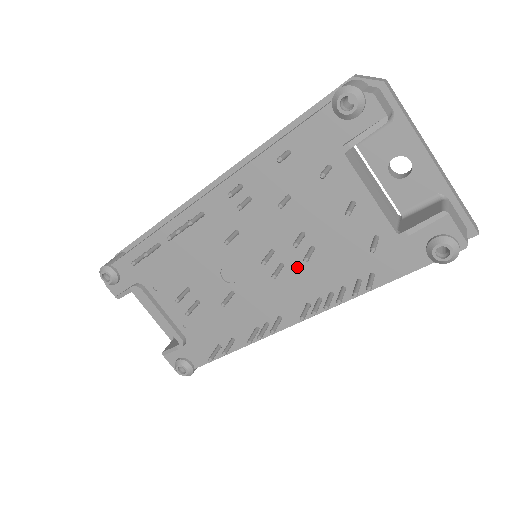
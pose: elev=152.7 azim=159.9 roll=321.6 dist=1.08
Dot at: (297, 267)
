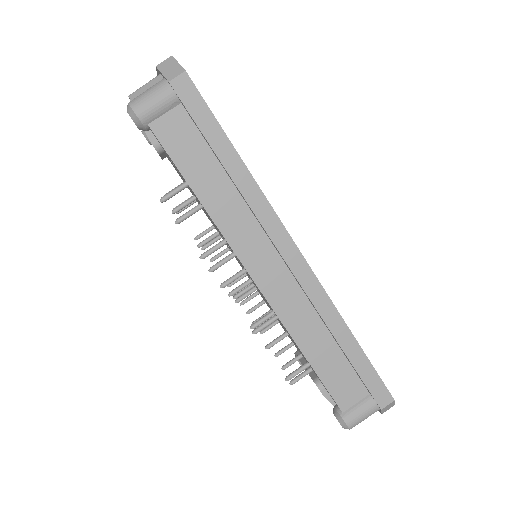
Dot at: occluded
